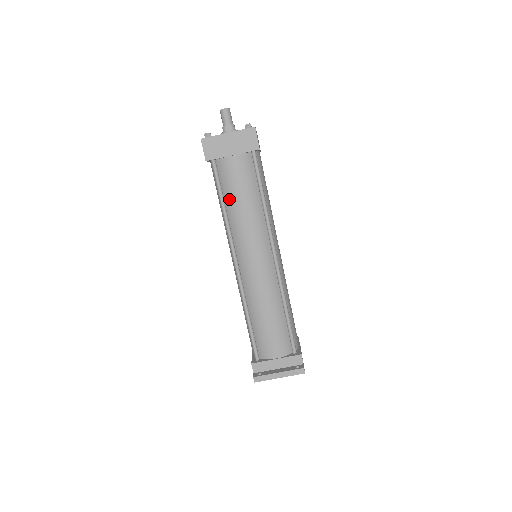
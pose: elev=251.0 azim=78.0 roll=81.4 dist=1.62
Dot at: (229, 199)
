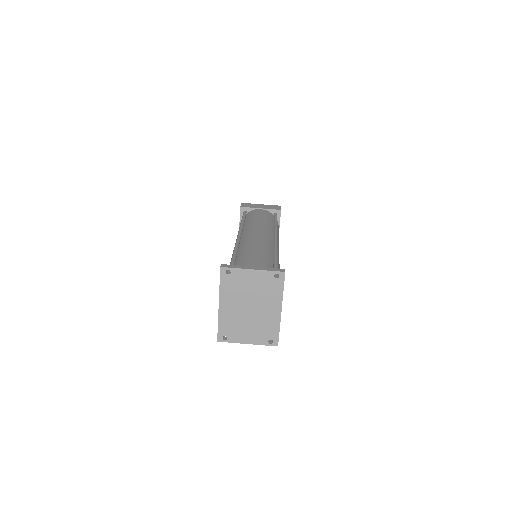
Dot at: (249, 219)
